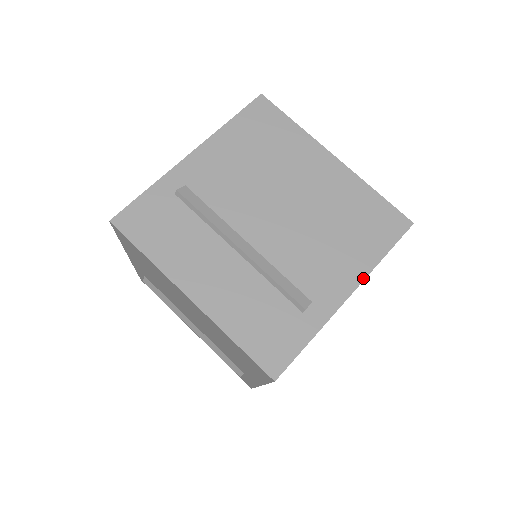
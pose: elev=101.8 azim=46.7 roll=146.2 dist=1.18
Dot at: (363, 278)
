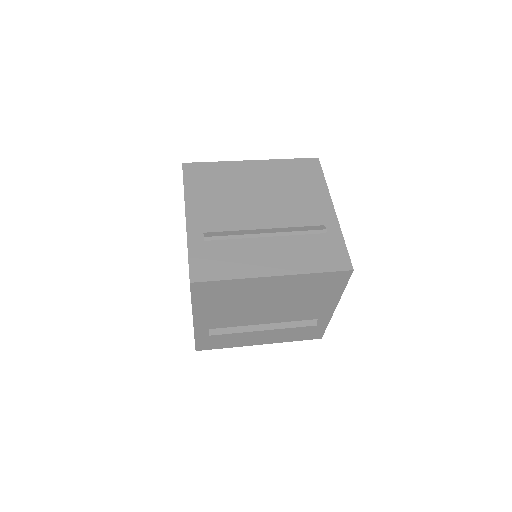
Dot at: (329, 197)
